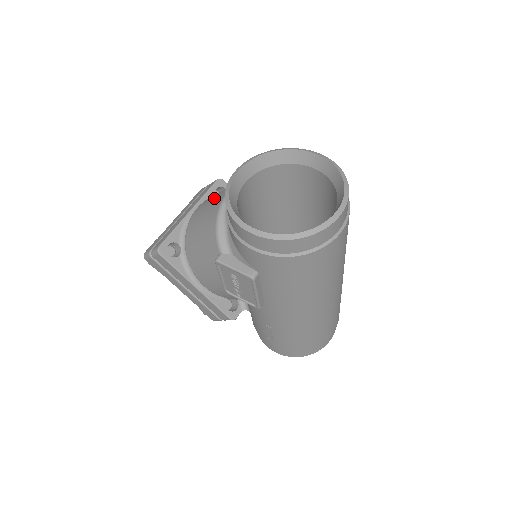
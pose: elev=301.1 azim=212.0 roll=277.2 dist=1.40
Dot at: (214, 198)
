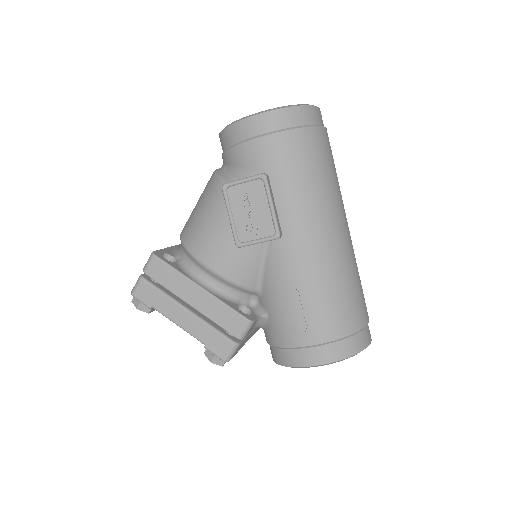
Dot at: occluded
